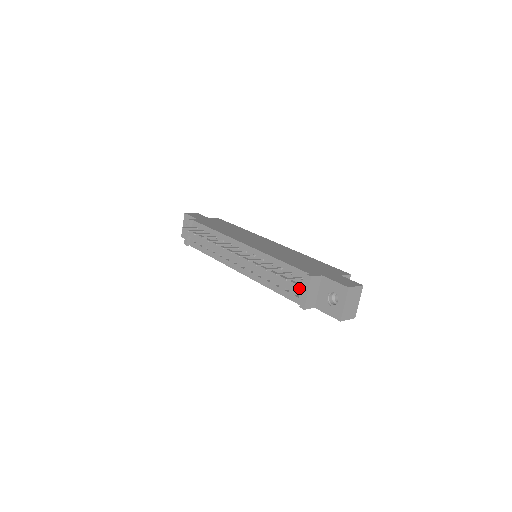
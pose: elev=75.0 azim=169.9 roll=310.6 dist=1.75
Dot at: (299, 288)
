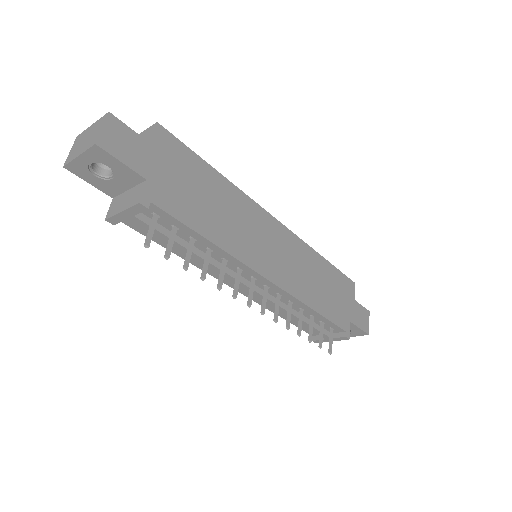
Dot at: (326, 337)
